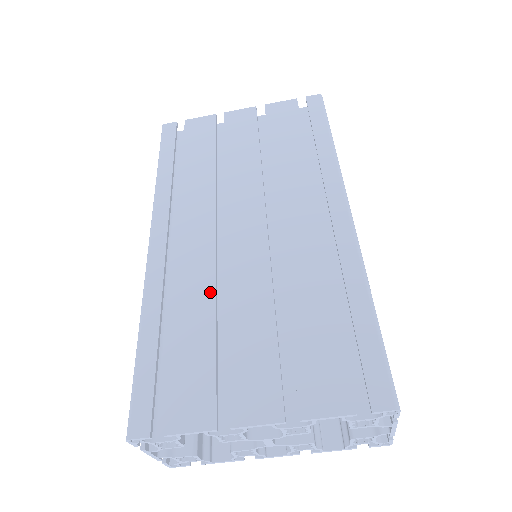
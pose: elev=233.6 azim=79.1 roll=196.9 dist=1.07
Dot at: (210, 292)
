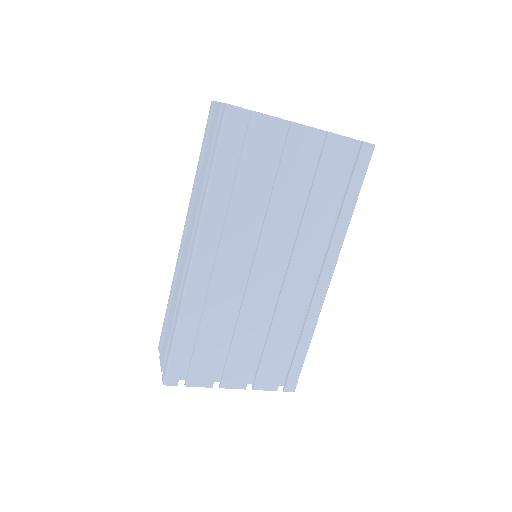
Dot at: (228, 313)
